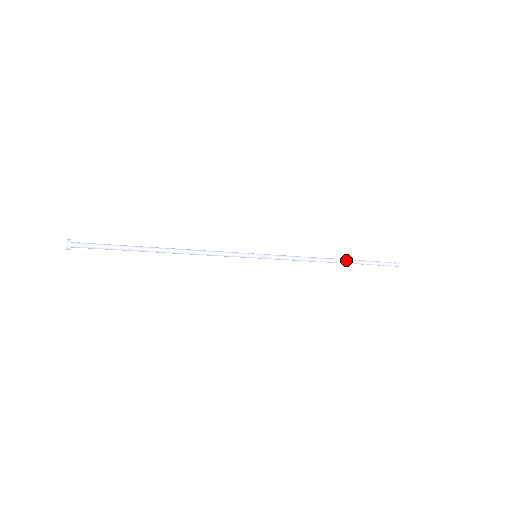
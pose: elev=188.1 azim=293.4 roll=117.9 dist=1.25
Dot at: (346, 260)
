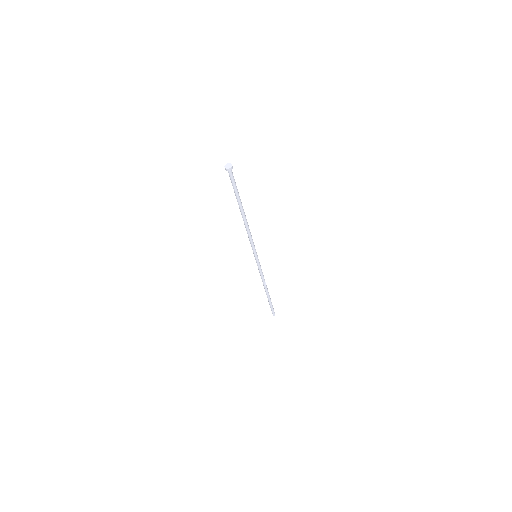
Dot at: (268, 292)
